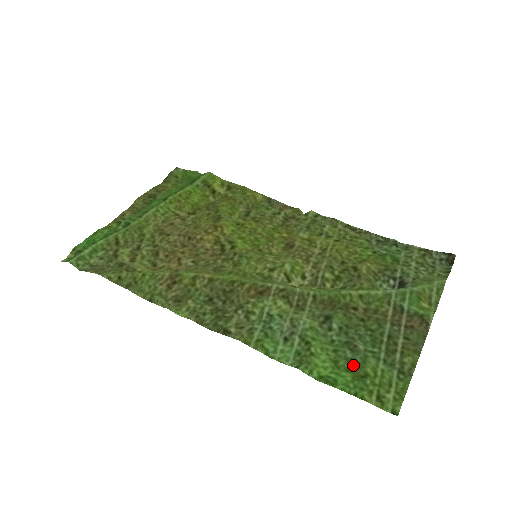
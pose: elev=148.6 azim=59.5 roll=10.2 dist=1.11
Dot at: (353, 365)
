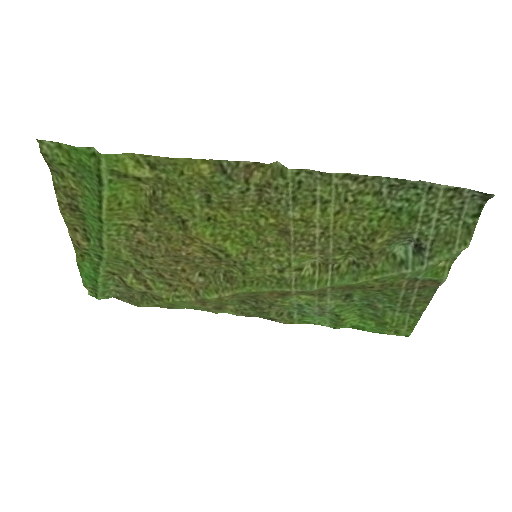
Dot at: (375, 318)
